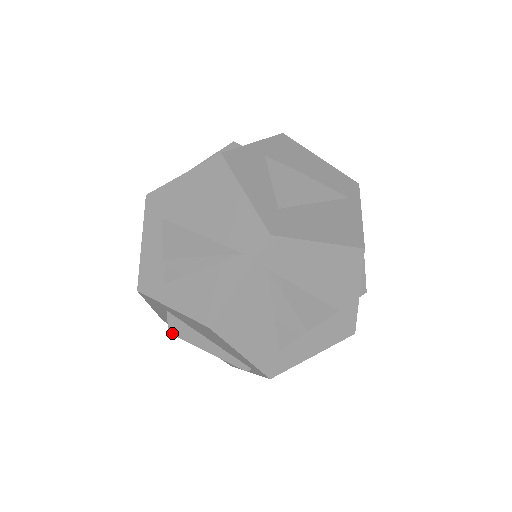
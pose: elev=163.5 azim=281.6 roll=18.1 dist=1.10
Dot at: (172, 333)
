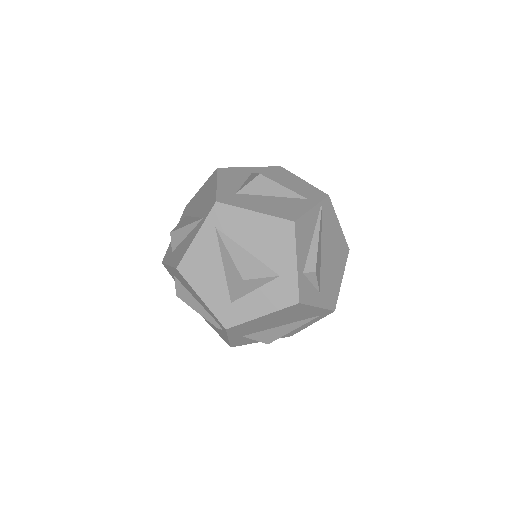
Dot at: (178, 296)
